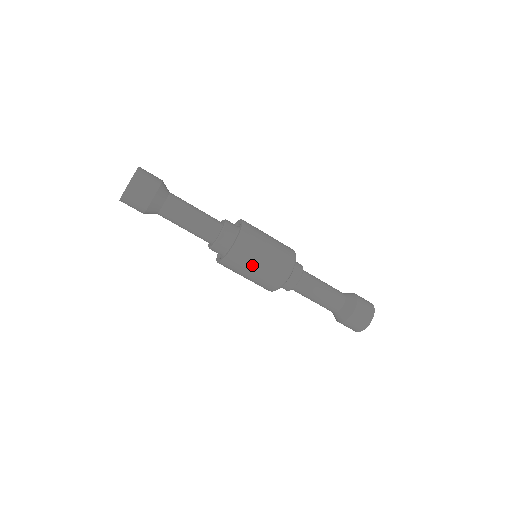
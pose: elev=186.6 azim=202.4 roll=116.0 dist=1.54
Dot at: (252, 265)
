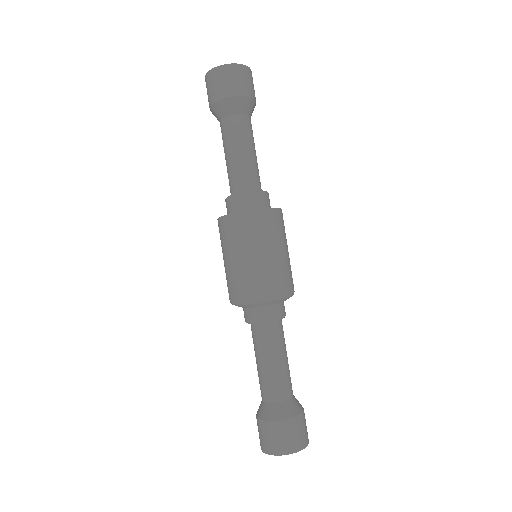
Dot at: (254, 247)
